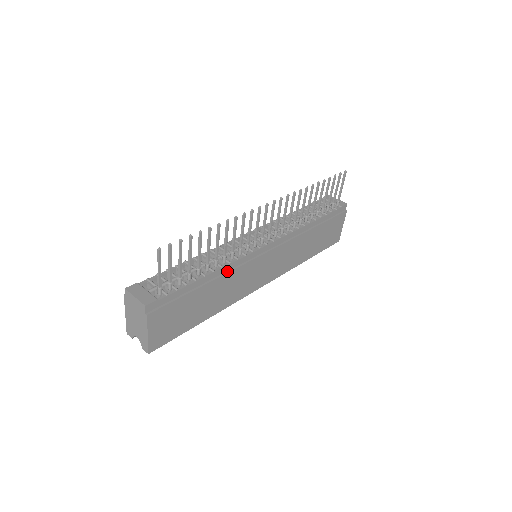
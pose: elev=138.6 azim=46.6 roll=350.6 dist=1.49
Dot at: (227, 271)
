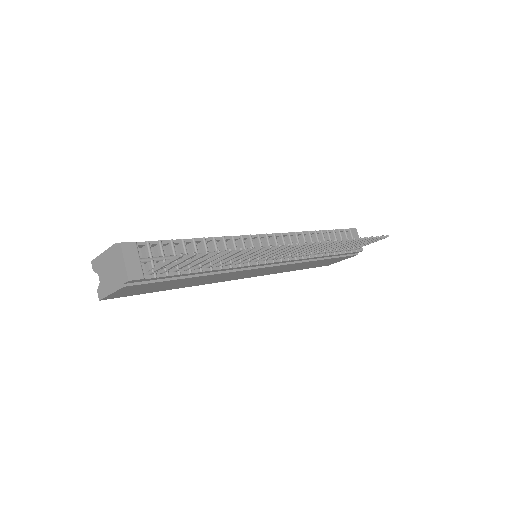
Dot at: (223, 271)
